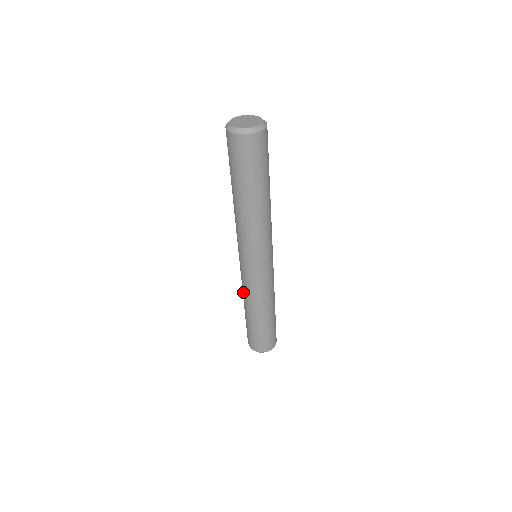
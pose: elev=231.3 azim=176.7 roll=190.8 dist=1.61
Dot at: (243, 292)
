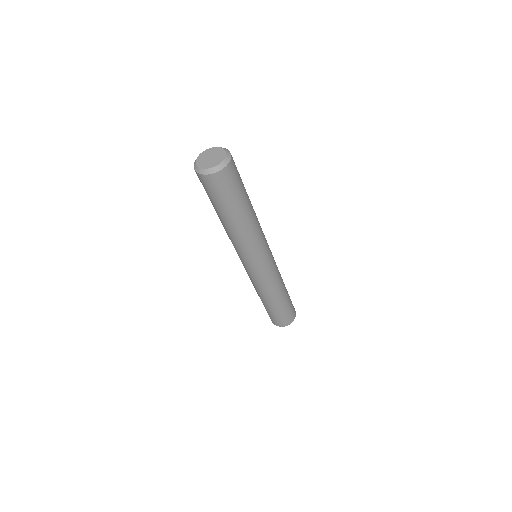
Dot at: occluded
